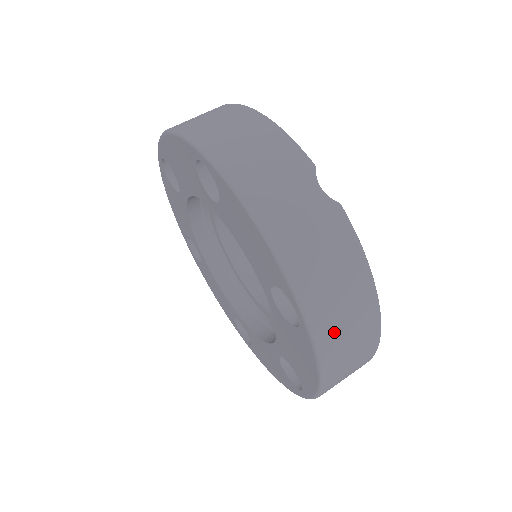
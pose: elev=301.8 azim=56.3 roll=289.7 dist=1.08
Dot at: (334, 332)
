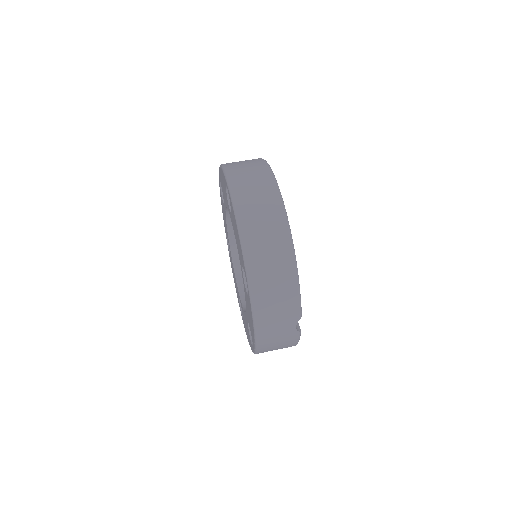
Dot at: occluded
